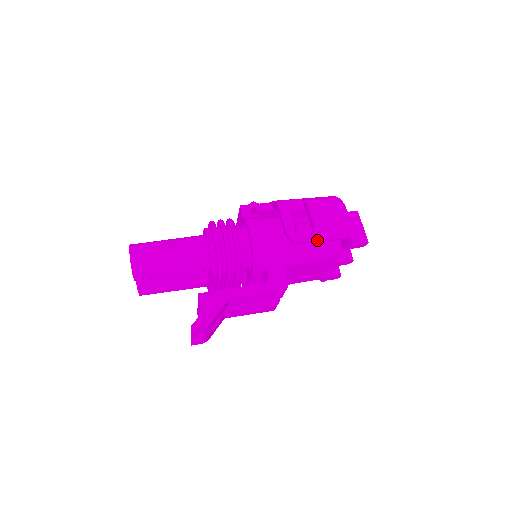
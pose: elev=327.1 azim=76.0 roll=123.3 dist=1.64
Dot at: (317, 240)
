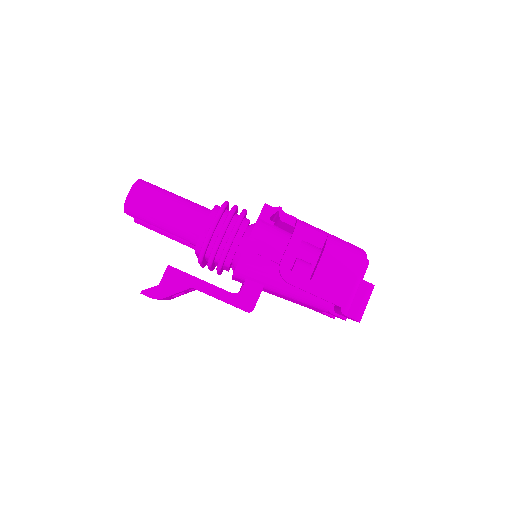
Dot at: (305, 290)
